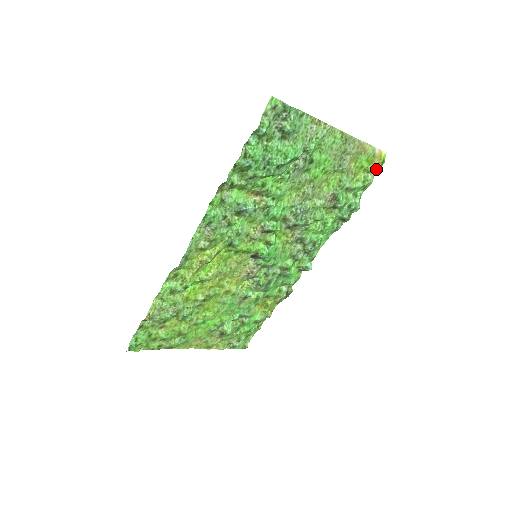
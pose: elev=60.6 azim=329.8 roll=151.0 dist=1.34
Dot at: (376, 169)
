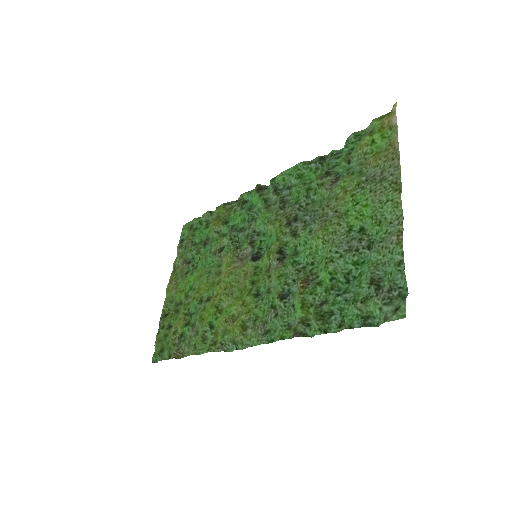
Dot at: (378, 119)
